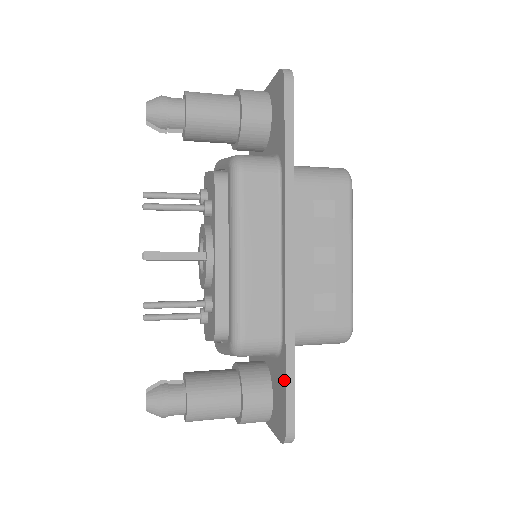
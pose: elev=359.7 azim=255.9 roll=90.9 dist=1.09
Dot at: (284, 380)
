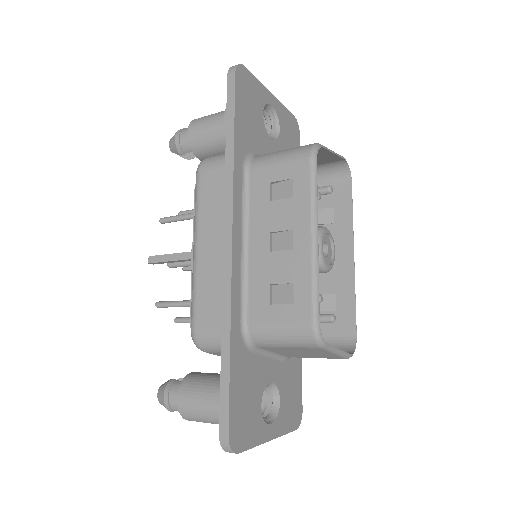
Dot at: (222, 376)
